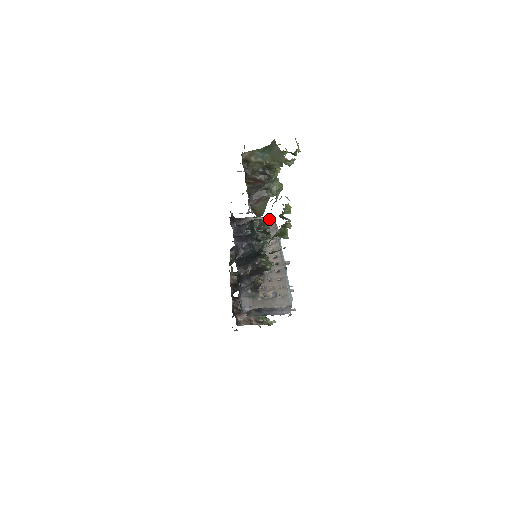
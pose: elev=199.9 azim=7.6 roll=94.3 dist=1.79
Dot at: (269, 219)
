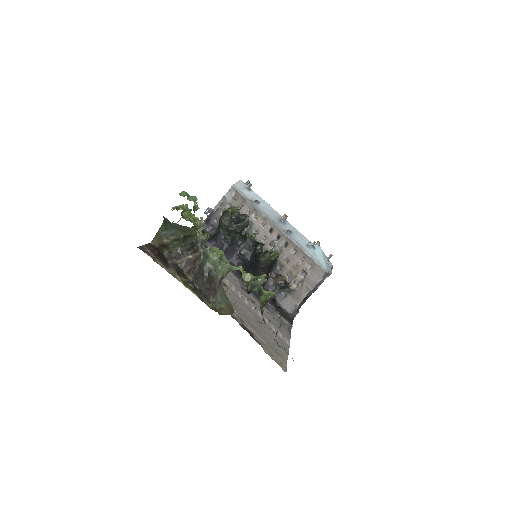
Dot at: (230, 192)
